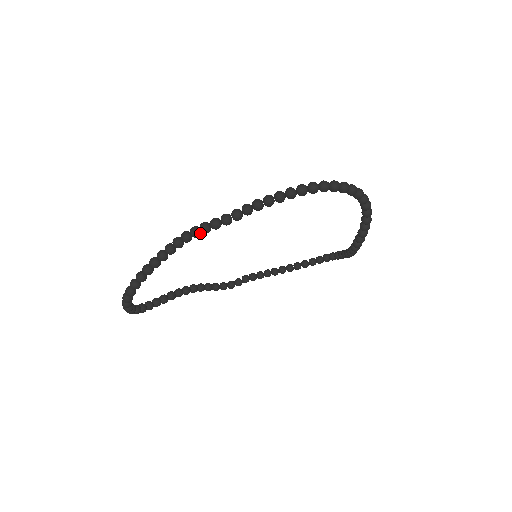
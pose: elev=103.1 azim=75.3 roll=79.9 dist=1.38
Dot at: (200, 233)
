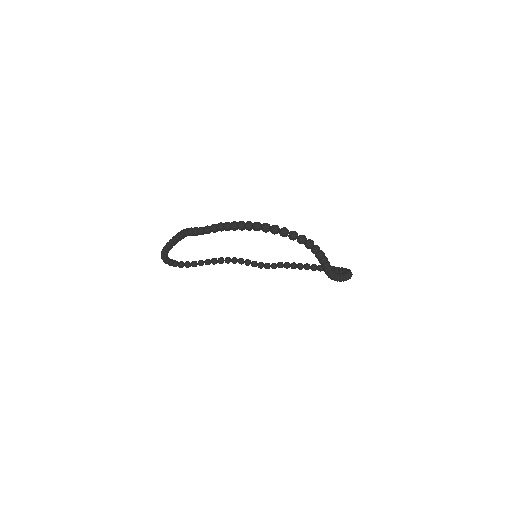
Dot at: occluded
